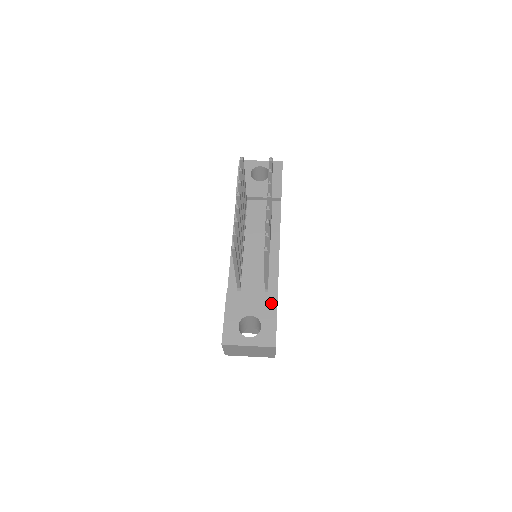
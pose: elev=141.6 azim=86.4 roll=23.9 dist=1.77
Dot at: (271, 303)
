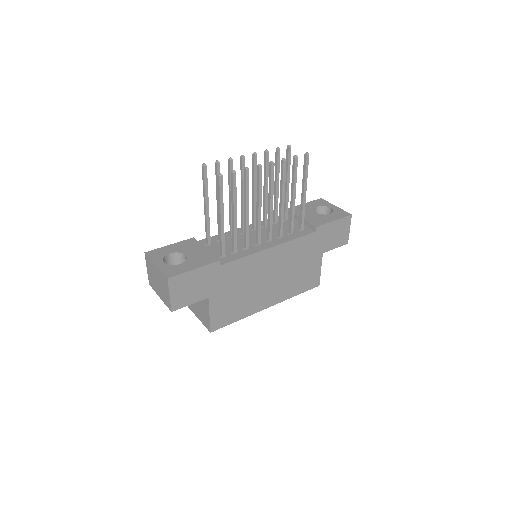
Dot at: (208, 260)
